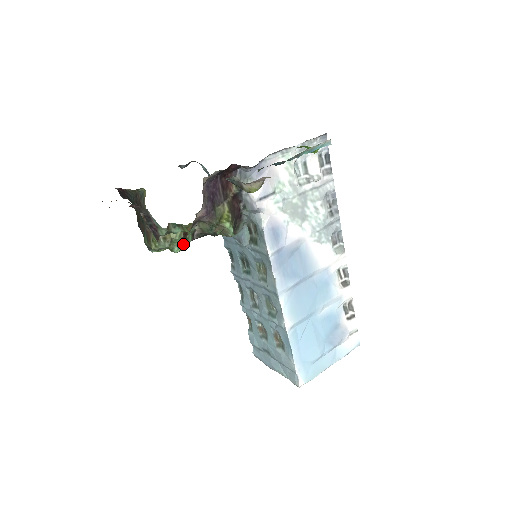
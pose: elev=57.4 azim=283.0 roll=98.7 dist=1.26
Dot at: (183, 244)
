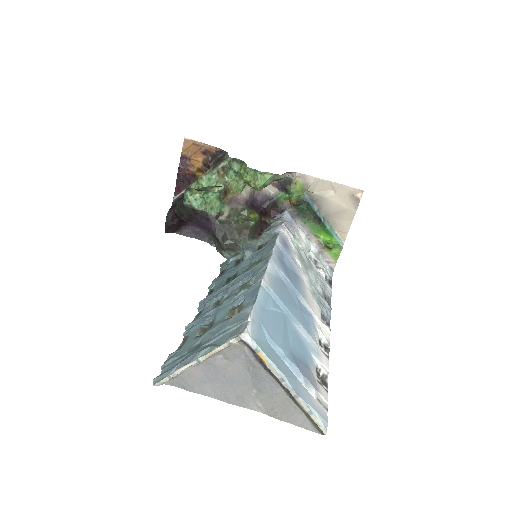
Dot at: (217, 197)
